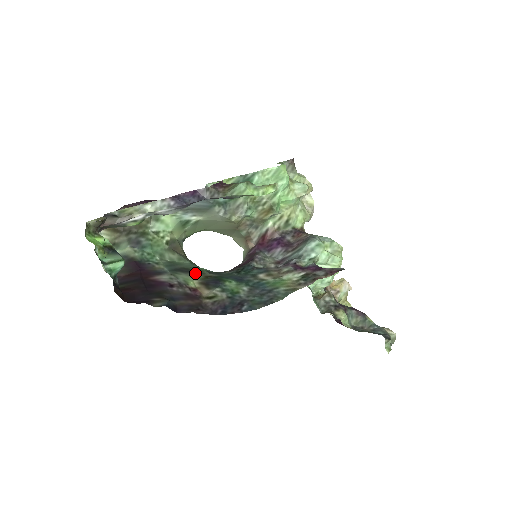
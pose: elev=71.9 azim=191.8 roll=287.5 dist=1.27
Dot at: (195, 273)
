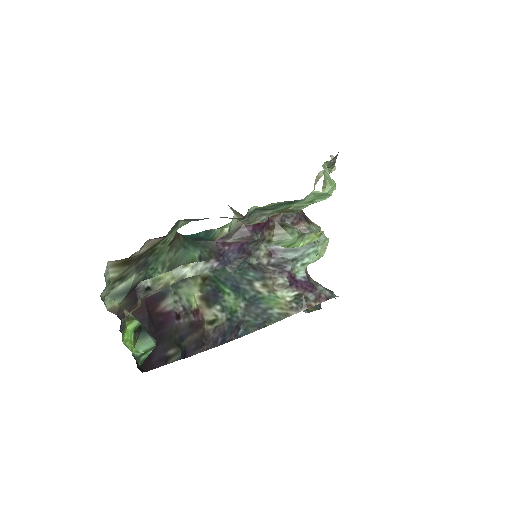
Dot at: occluded
